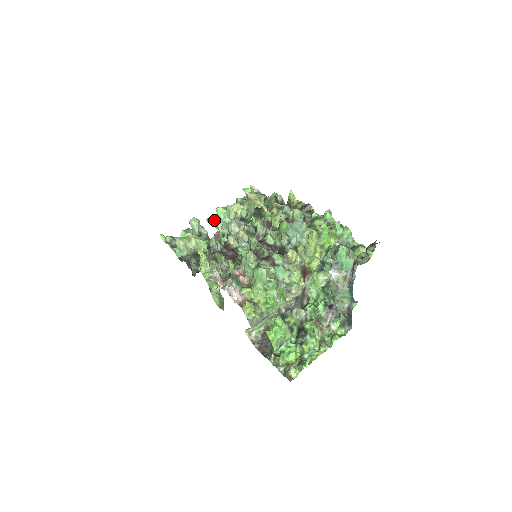
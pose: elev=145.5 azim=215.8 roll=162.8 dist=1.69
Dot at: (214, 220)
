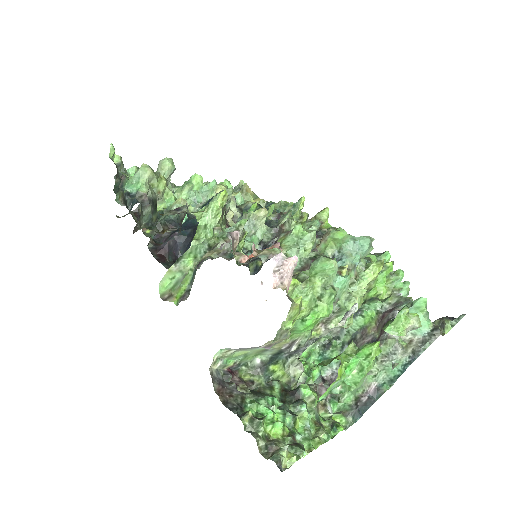
Dot at: (176, 187)
